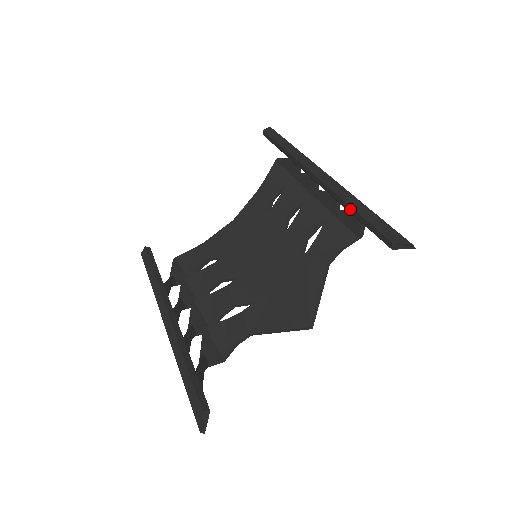
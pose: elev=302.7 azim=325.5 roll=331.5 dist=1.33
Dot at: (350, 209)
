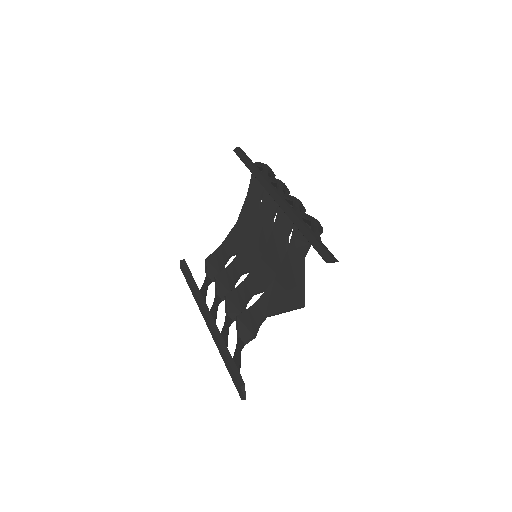
Dot at: (298, 229)
